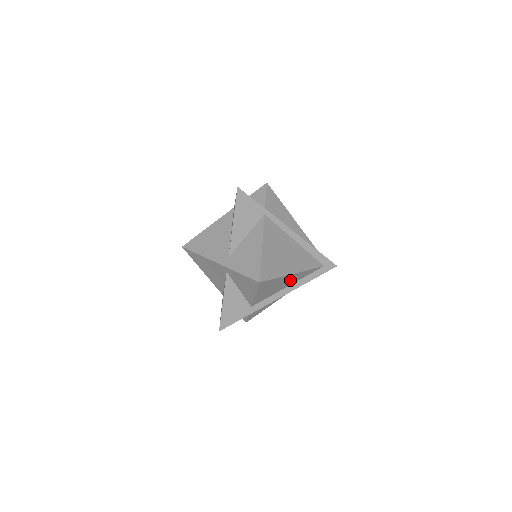
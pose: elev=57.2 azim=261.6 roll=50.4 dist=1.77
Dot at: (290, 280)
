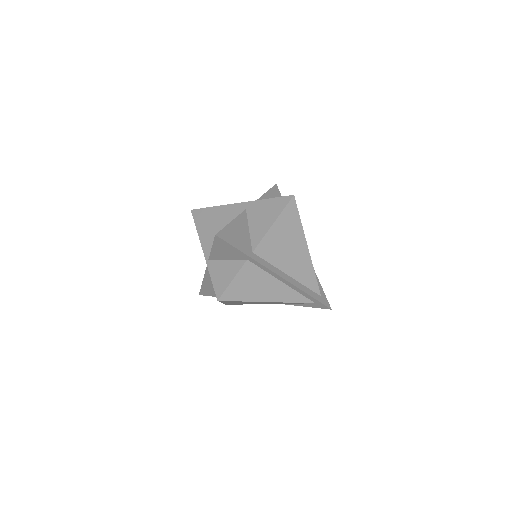
Dot at: (297, 261)
